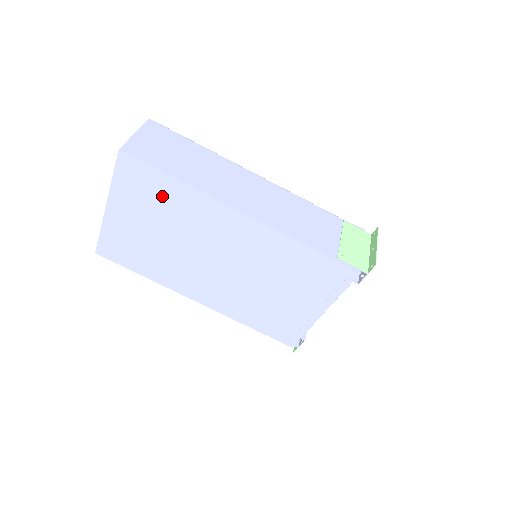
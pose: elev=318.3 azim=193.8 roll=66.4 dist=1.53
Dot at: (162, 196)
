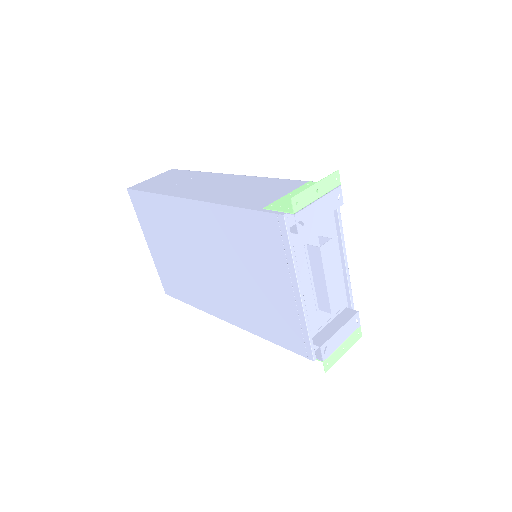
Dot at: (156, 214)
